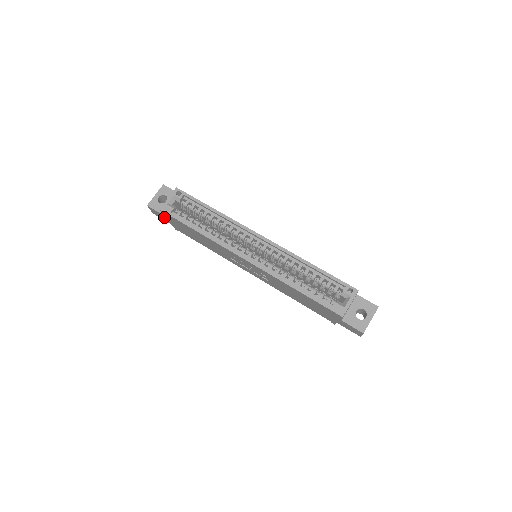
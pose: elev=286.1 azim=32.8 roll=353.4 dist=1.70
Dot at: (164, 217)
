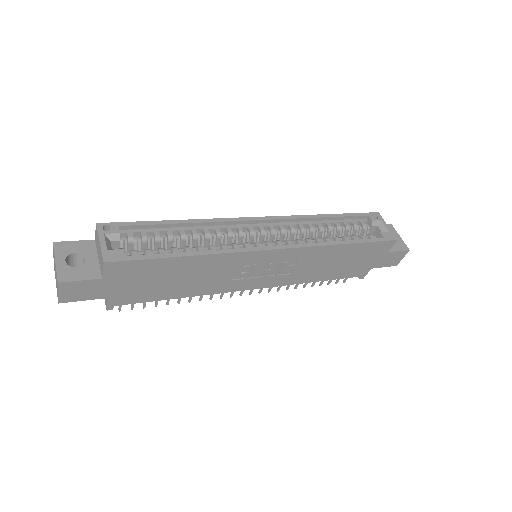
Dot at: (98, 286)
